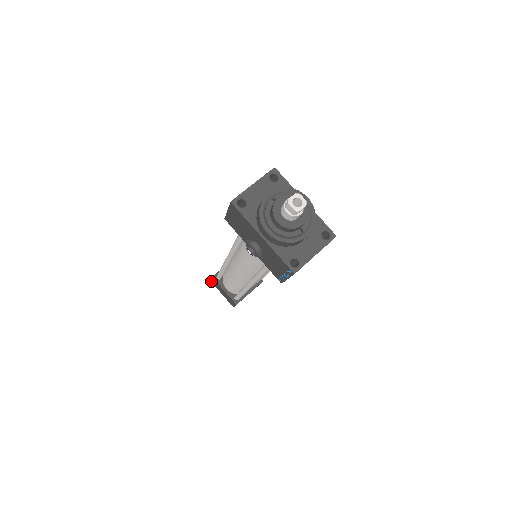
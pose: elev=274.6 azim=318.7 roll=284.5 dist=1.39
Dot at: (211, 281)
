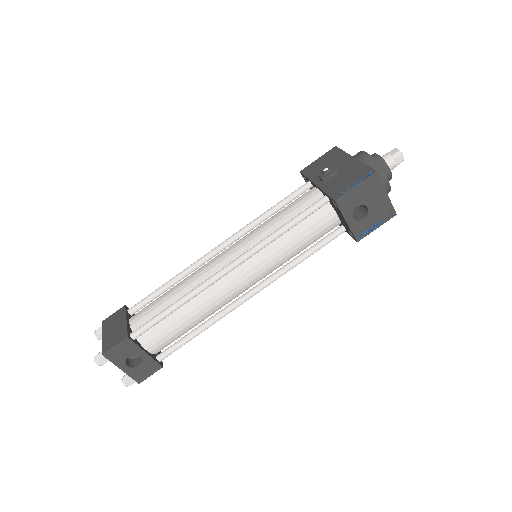
Dot at: (105, 320)
